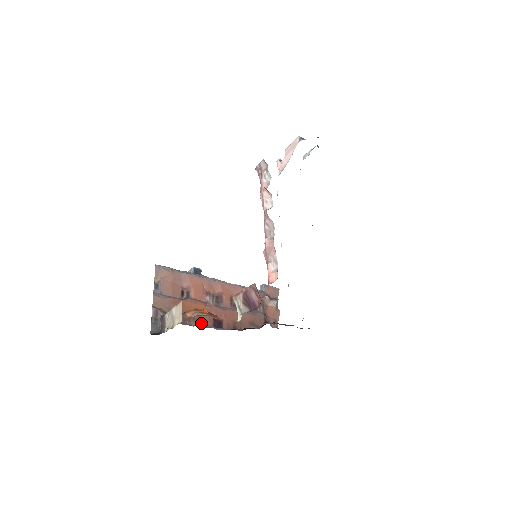
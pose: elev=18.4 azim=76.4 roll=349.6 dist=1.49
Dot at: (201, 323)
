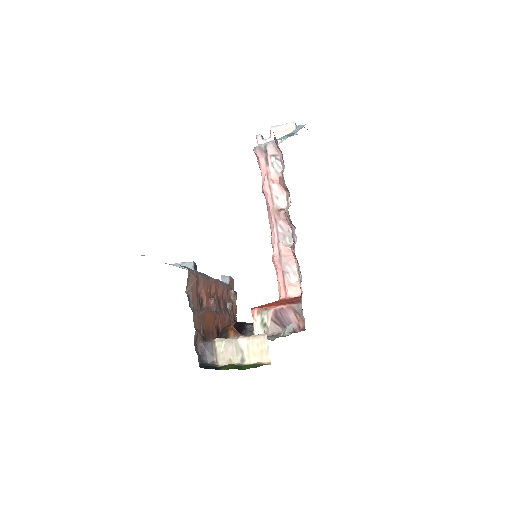
Dot at: (213, 337)
